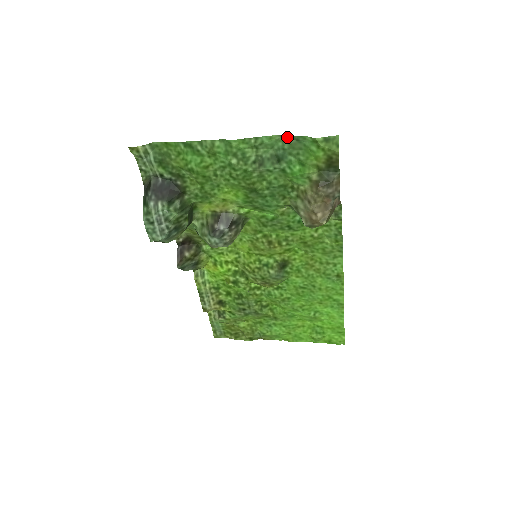
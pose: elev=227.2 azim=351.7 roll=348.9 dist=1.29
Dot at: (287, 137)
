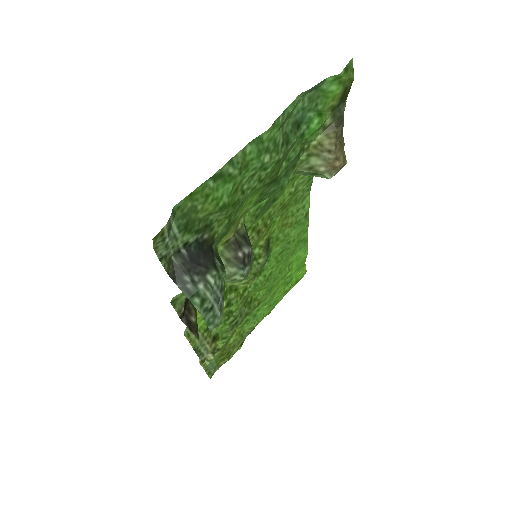
Dot at: (308, 91)
